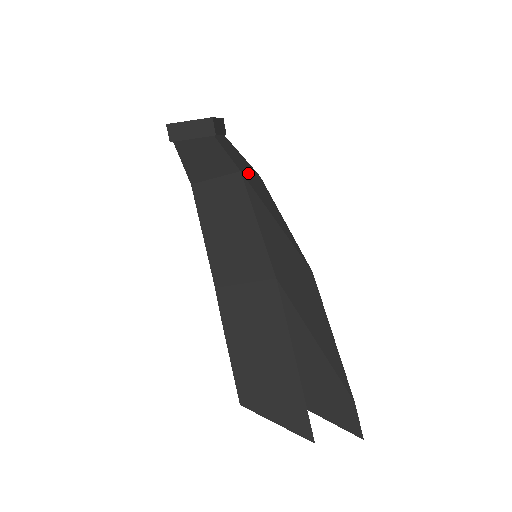
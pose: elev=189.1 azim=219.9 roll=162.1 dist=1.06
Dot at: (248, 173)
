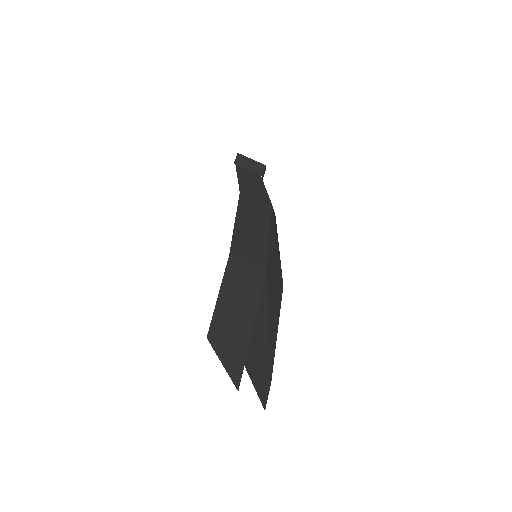
Dot at: occluded
